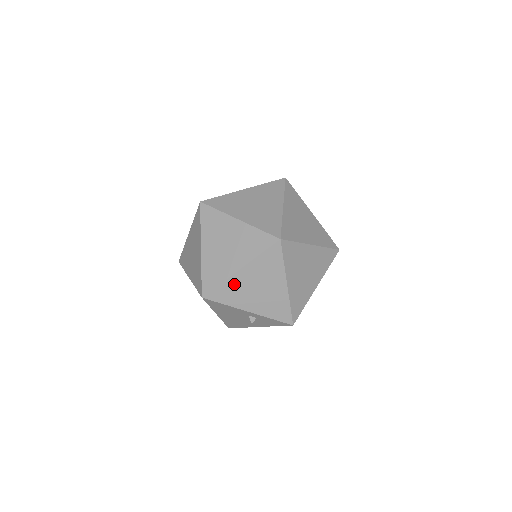
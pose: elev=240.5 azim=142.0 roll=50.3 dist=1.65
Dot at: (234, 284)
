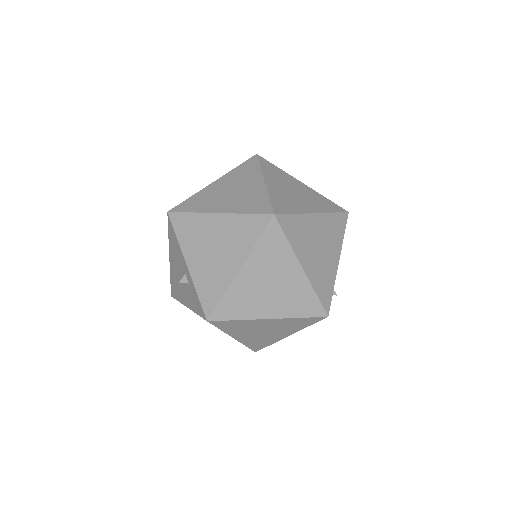
Dot at: (201, 224)
